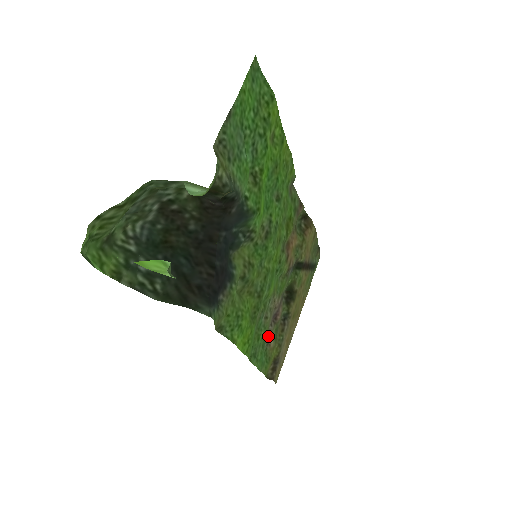
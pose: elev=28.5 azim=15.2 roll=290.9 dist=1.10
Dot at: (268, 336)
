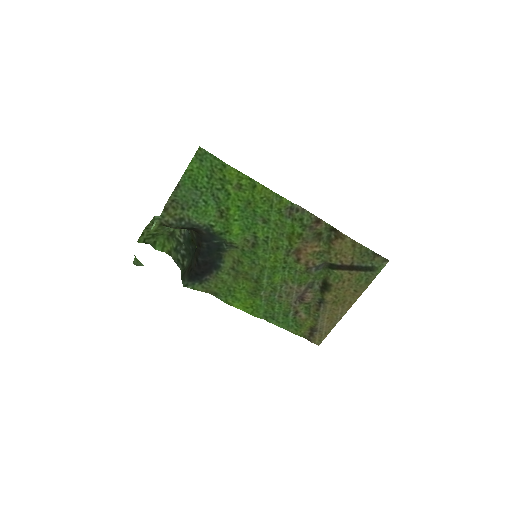
Dot at: (292, 309)
